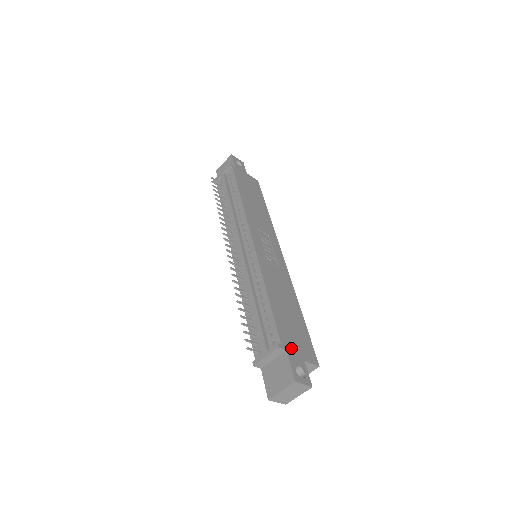
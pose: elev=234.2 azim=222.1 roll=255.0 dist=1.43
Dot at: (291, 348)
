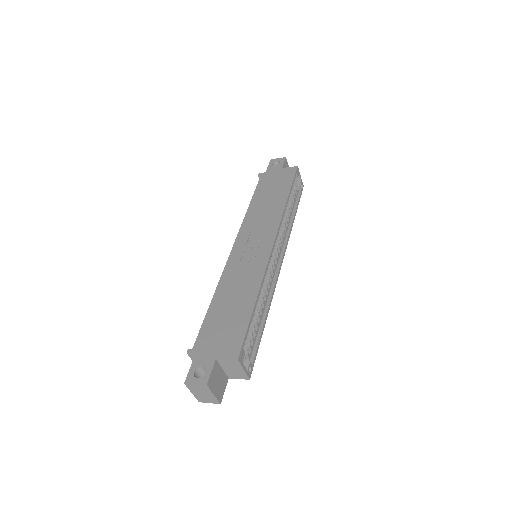
Dot at: (205, 349)
